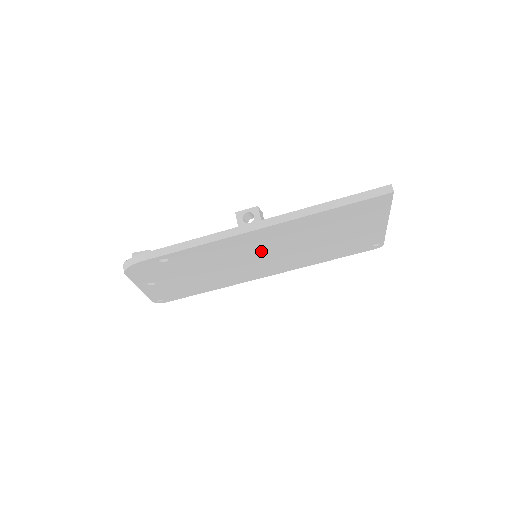
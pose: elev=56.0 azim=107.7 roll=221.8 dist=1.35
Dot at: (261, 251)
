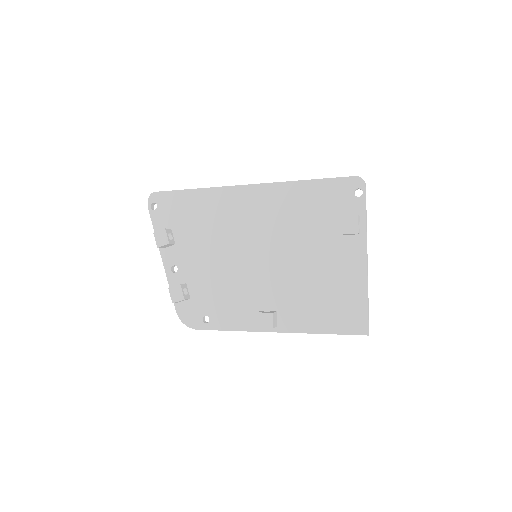
Dot at: (265, 277)
